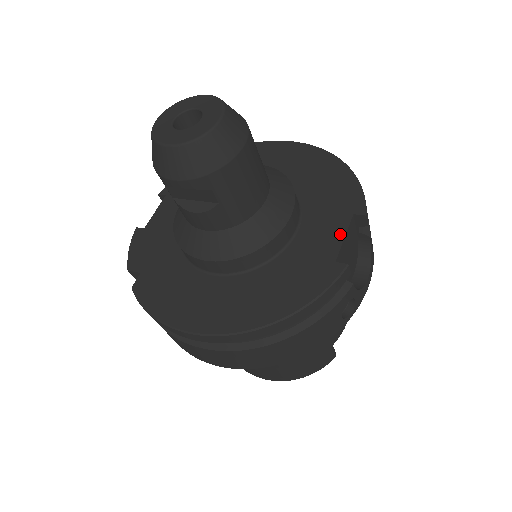
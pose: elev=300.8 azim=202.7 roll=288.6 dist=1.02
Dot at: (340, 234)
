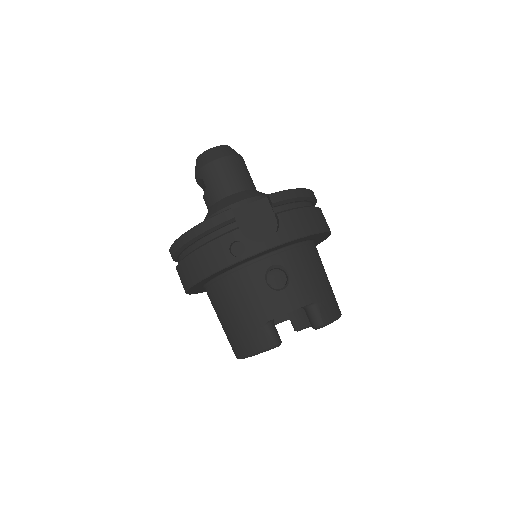
Dot at: (250, 204)
